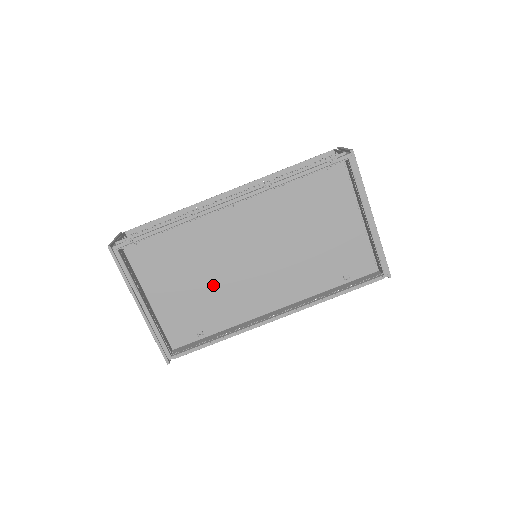
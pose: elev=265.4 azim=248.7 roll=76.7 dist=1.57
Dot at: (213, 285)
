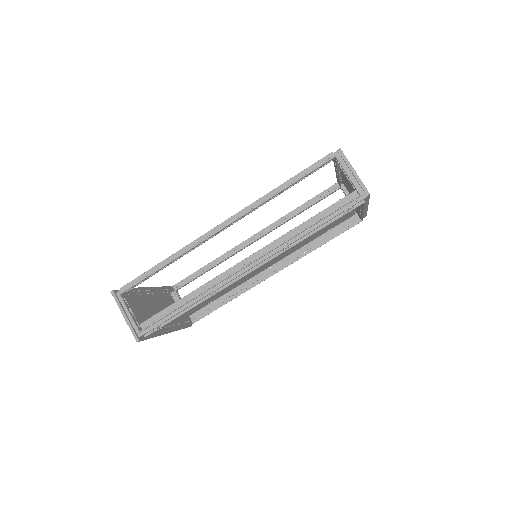
Dot at: occluded
